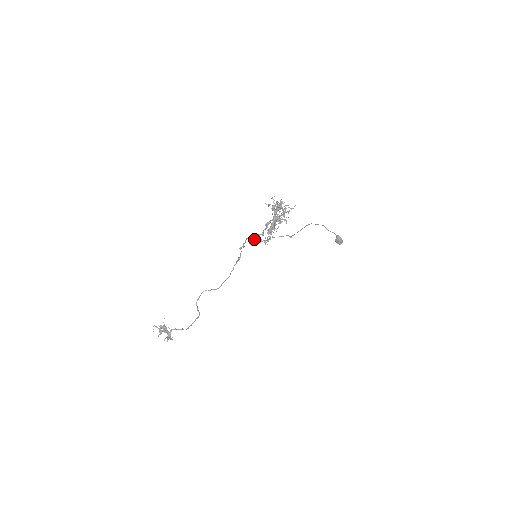
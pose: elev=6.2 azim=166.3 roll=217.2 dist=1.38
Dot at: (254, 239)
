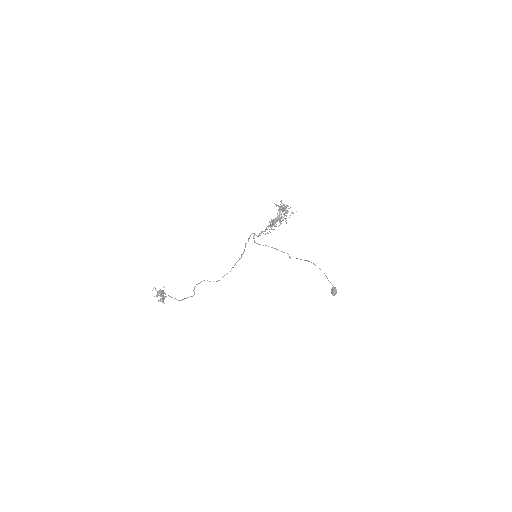
Dot at: (258, 235)
